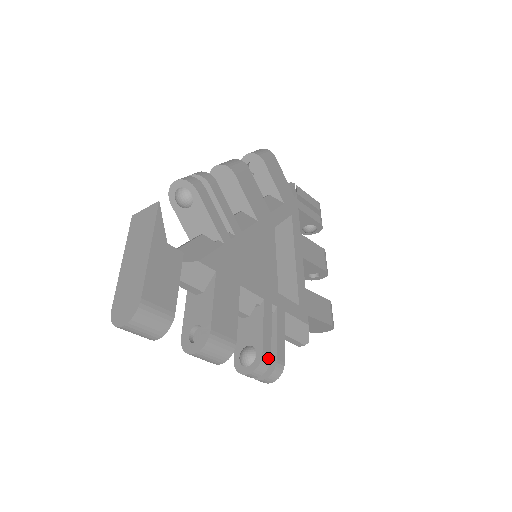
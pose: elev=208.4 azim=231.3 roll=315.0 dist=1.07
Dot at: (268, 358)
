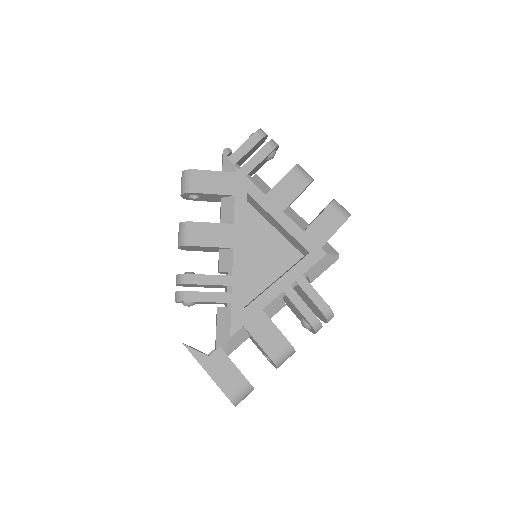
Dot at: (316, 321)
